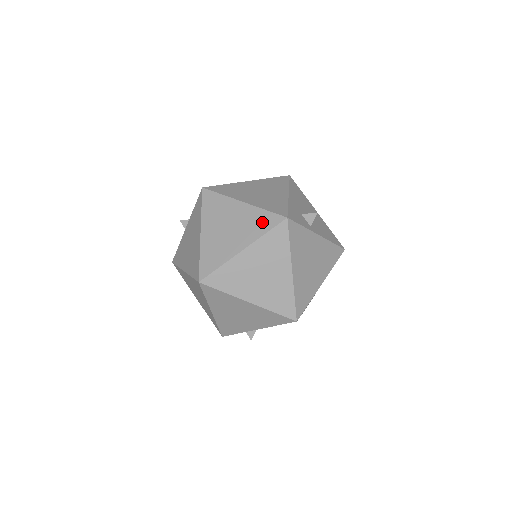
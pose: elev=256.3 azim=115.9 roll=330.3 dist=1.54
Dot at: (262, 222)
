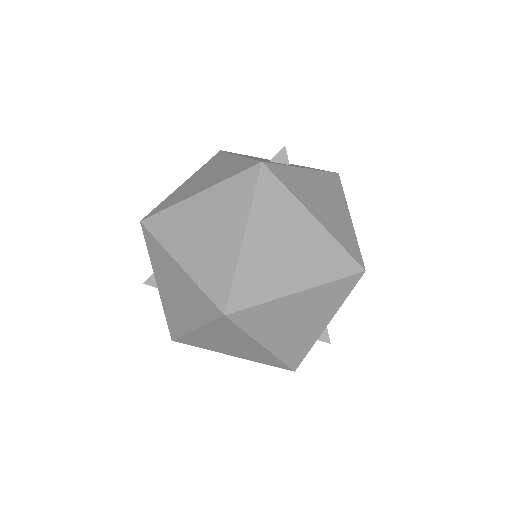
Dot at: (238, 191)
